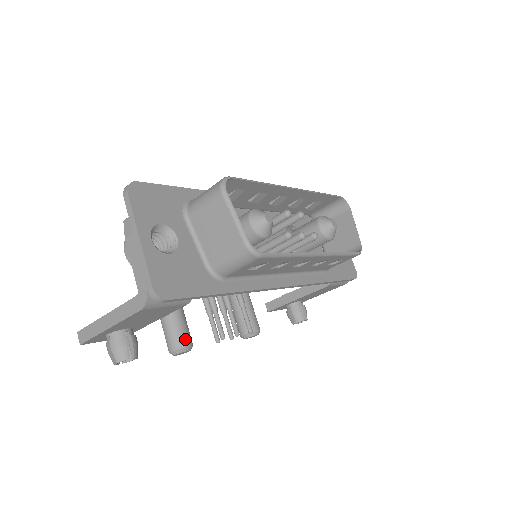
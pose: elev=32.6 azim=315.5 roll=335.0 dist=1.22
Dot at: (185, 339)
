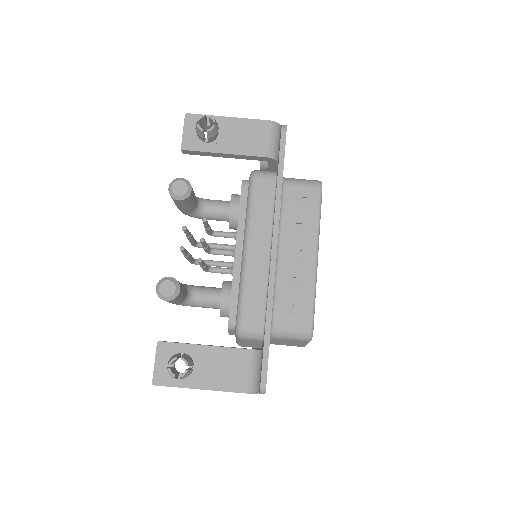
Dot at: occluded
